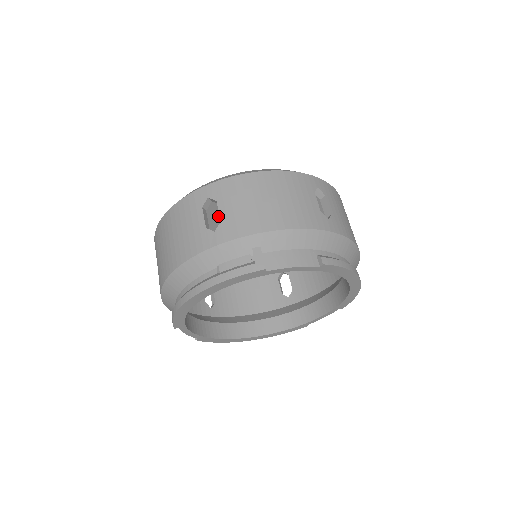
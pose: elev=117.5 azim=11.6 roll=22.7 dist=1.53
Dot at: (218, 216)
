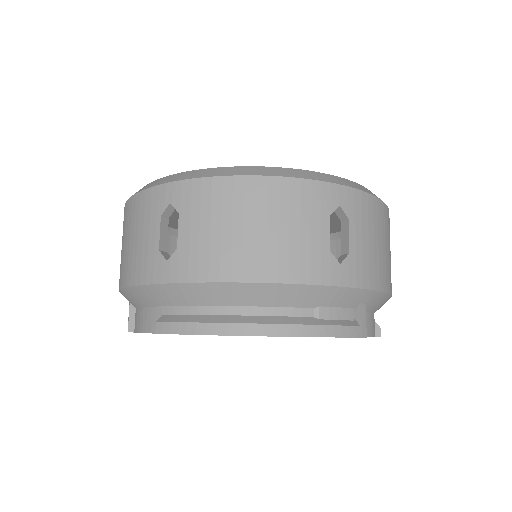
Dot at: occluded
